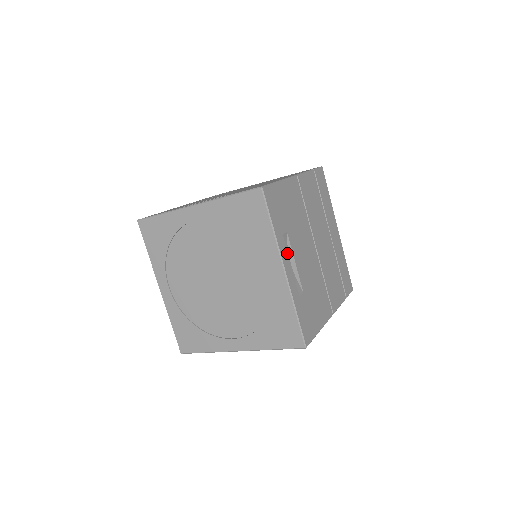
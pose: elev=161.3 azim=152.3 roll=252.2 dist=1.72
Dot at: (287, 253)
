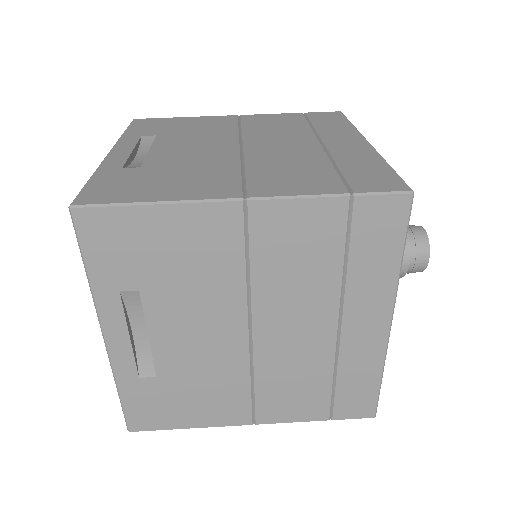
Dot at: (124, 319)
